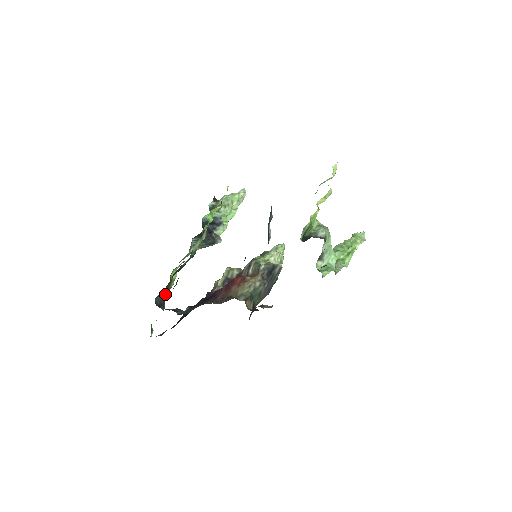
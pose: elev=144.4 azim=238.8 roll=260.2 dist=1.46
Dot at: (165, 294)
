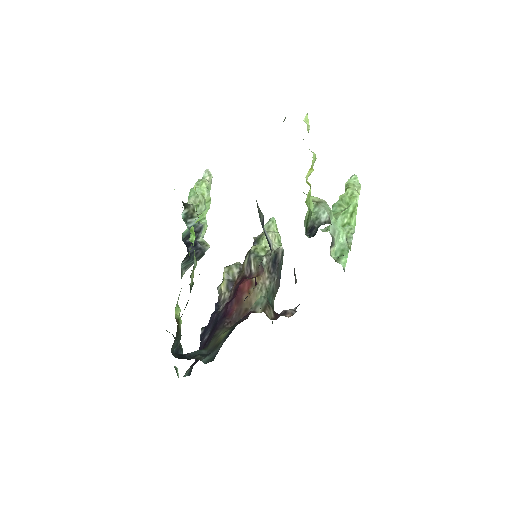
Dot at: (178, 338)
